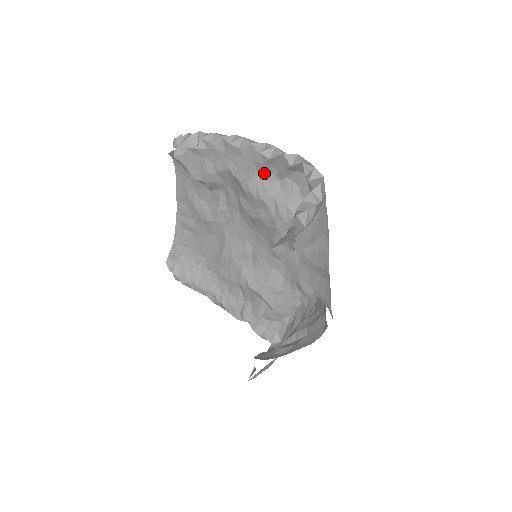
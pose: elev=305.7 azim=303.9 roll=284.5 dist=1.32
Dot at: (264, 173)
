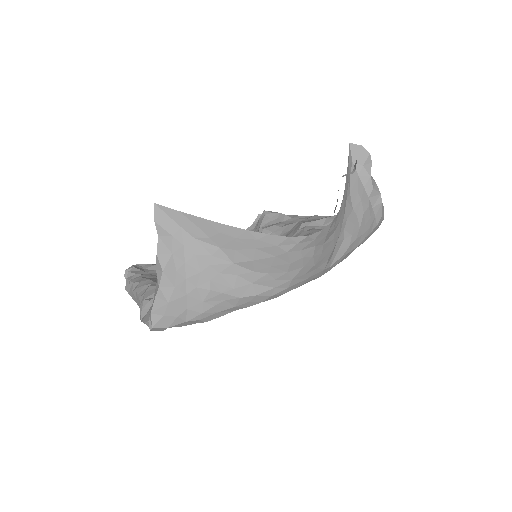
Dot at: occluded
